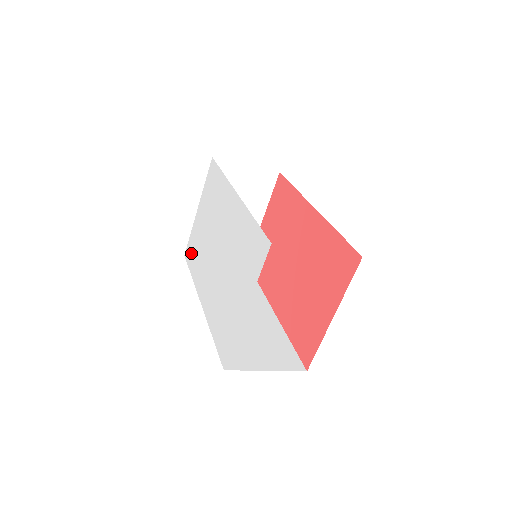
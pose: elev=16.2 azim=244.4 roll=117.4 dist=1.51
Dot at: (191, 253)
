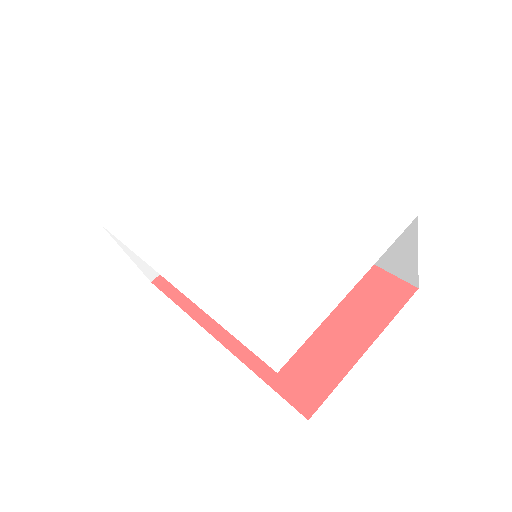
Dot at: (133, 222)
